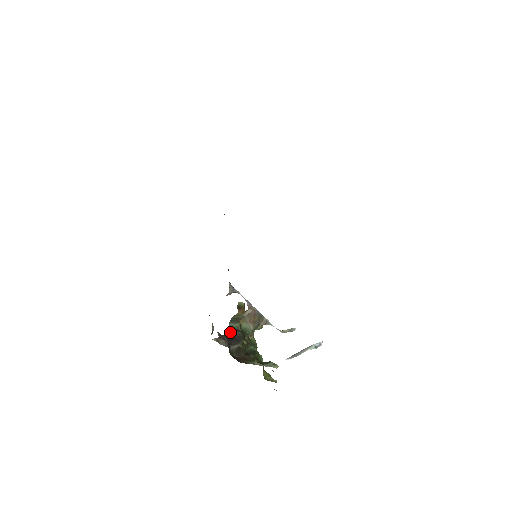
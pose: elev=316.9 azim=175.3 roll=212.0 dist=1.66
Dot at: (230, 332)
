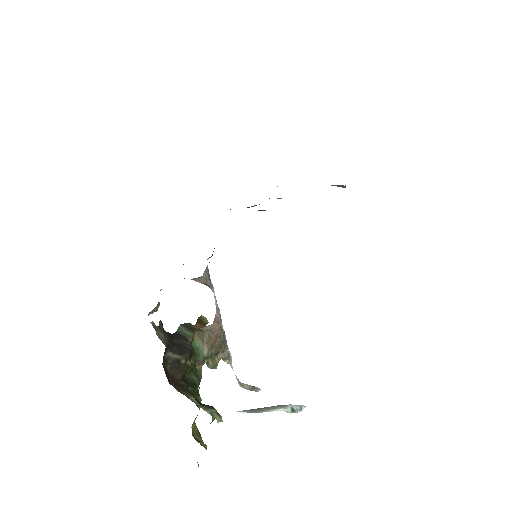
Dot at: (176, 335)
